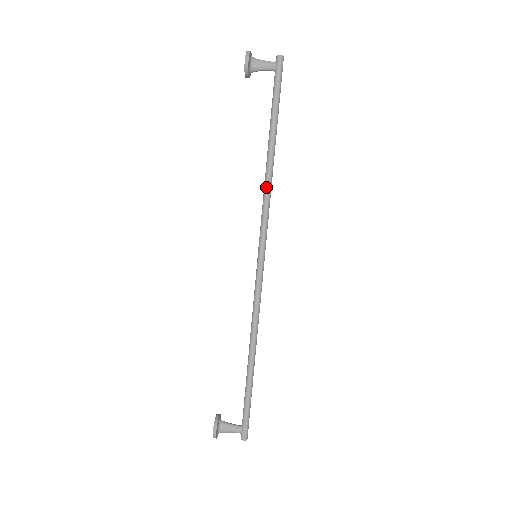
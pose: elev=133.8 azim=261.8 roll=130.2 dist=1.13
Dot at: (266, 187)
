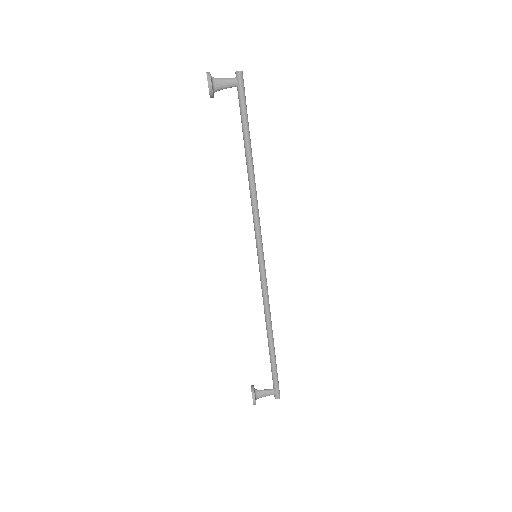
Dot at: (252, 196)
